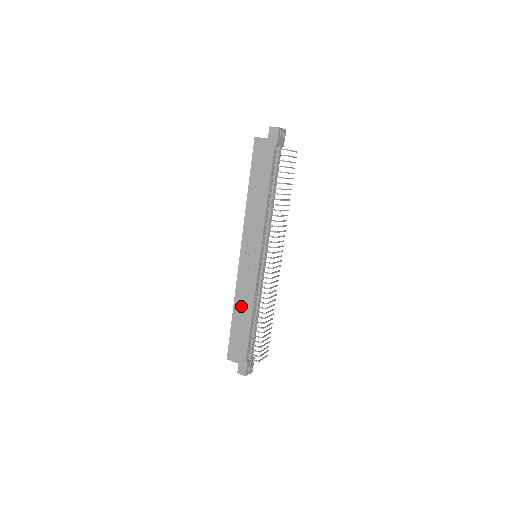
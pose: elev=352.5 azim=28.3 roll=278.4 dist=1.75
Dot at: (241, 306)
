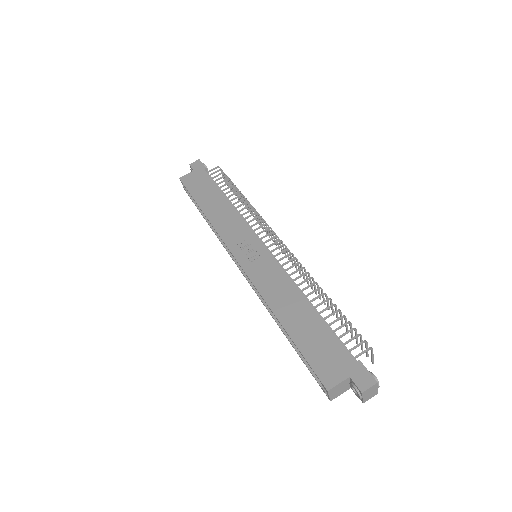
Dot at: (284, 304)
